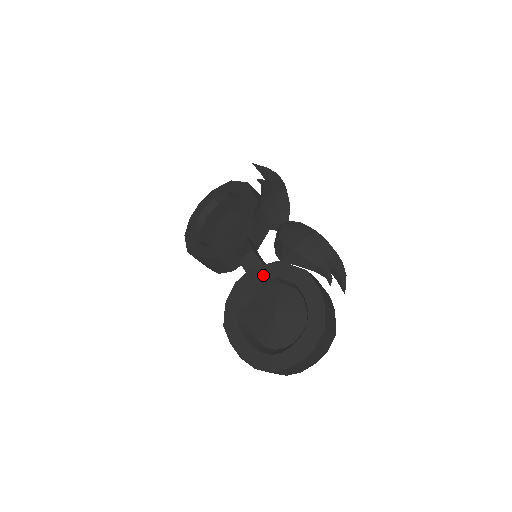
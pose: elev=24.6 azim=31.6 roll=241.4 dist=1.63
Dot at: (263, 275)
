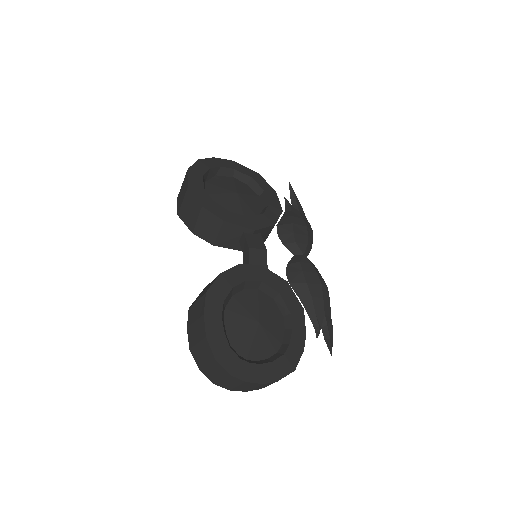
Dot at: (269, 281)
